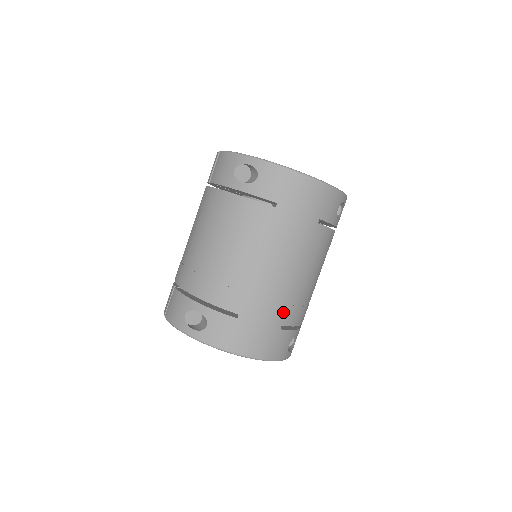
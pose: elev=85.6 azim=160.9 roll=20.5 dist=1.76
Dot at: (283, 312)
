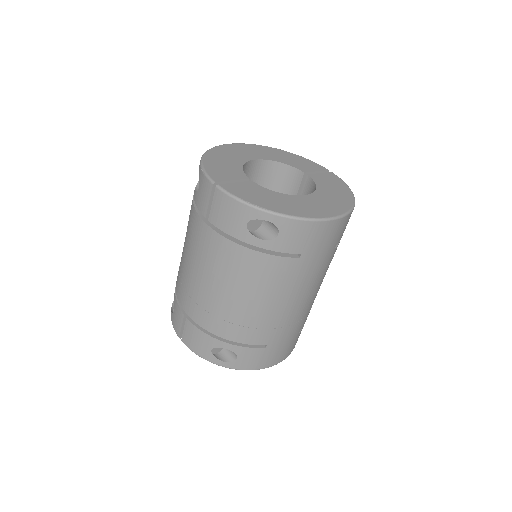
Dot at: (302, 323)
